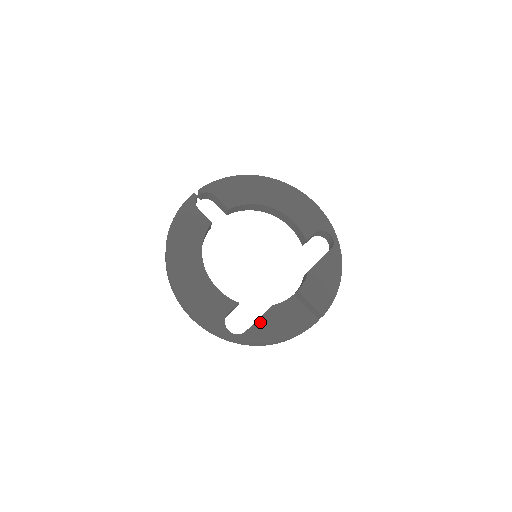
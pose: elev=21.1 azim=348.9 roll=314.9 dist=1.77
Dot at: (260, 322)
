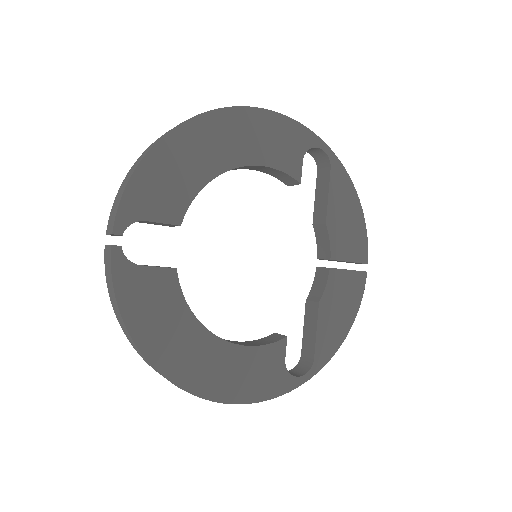
Dot at: (320, 334)
